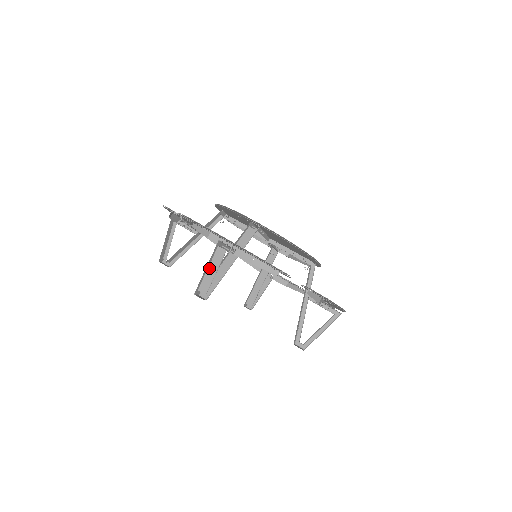
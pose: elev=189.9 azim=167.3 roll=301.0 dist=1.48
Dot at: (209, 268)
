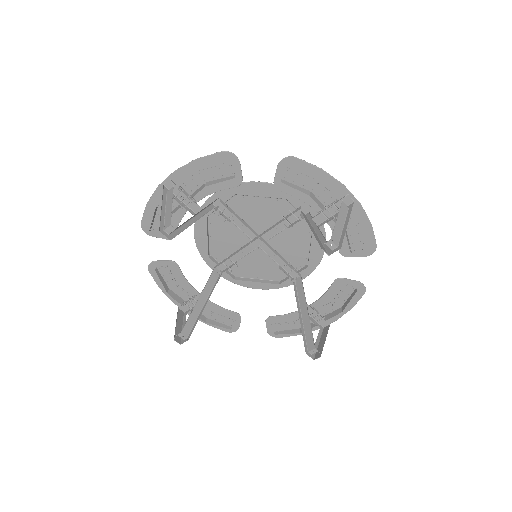
Dot at: (338, 219)
